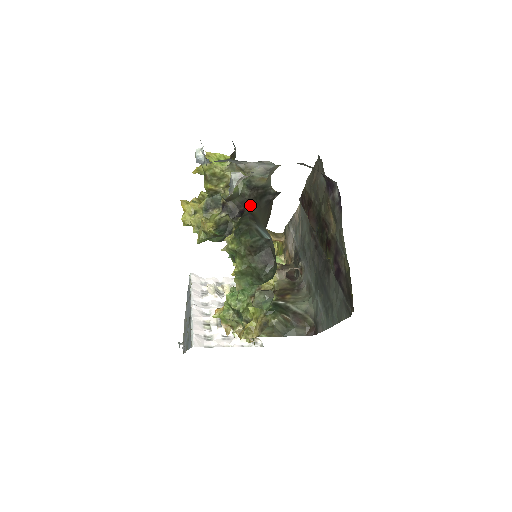
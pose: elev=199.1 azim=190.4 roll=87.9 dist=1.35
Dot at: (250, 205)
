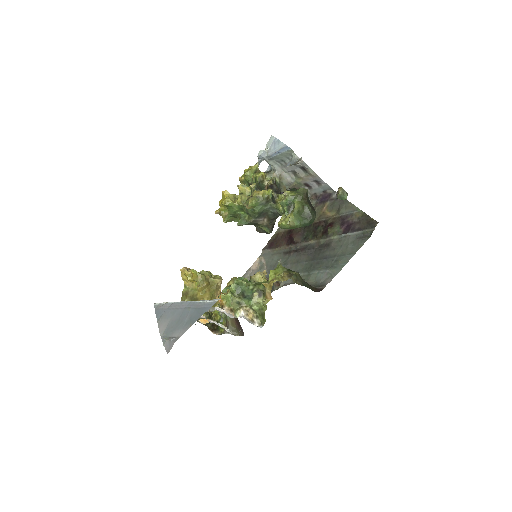
Dot at: occluded
